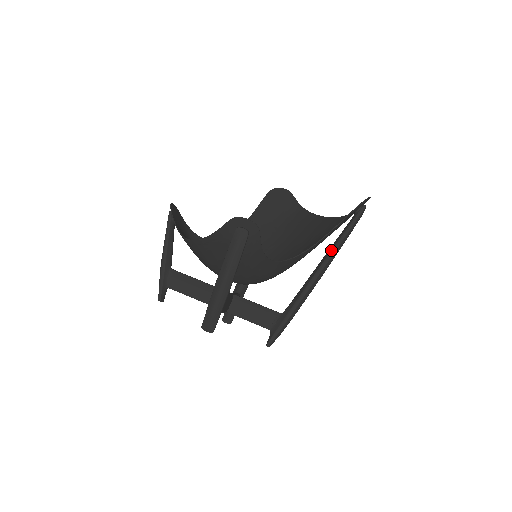
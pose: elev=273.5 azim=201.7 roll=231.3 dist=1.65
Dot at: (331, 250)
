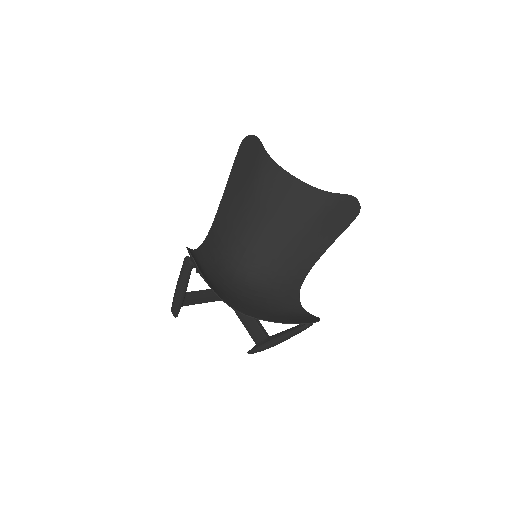
Dot at: occluded
